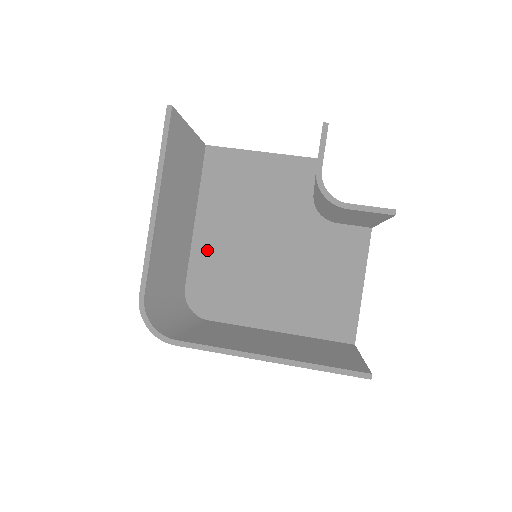
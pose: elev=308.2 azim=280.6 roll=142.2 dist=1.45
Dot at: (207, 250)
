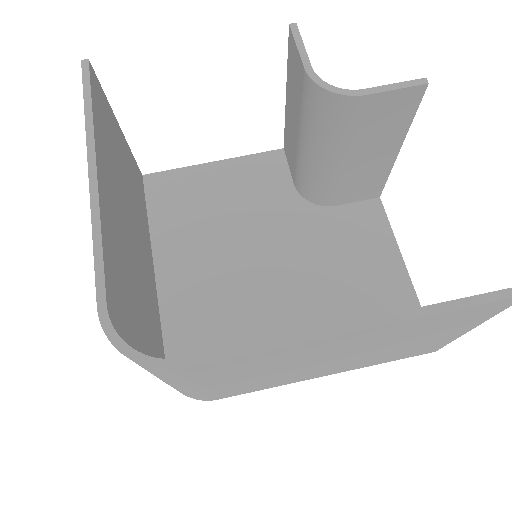
Dot at: (182, 294)
